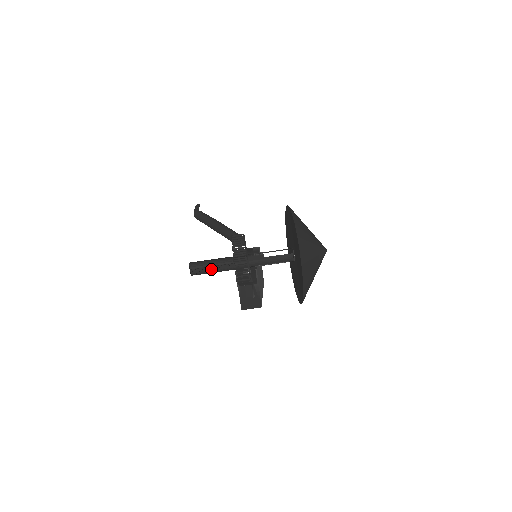
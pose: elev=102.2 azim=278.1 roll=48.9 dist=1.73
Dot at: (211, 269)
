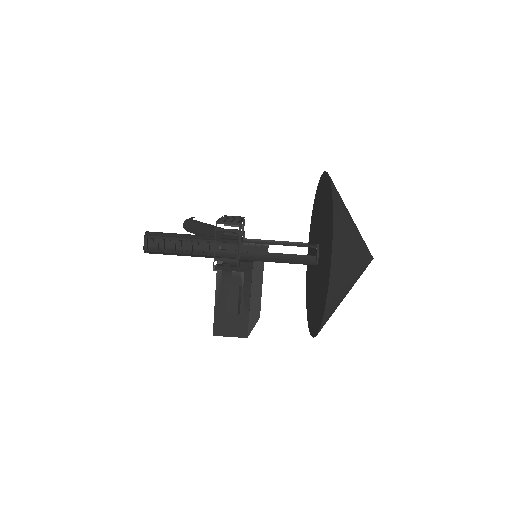
Dot at: (178, 244)
